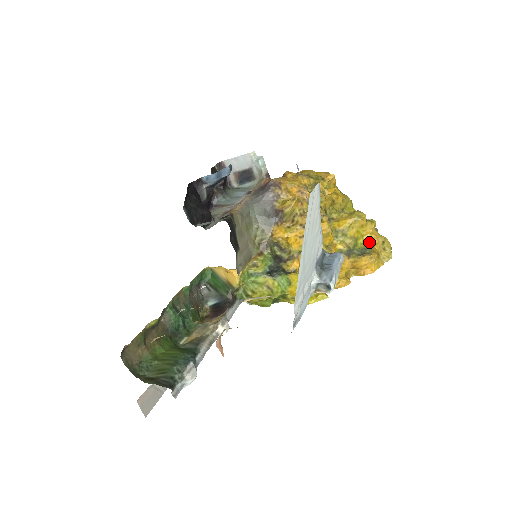
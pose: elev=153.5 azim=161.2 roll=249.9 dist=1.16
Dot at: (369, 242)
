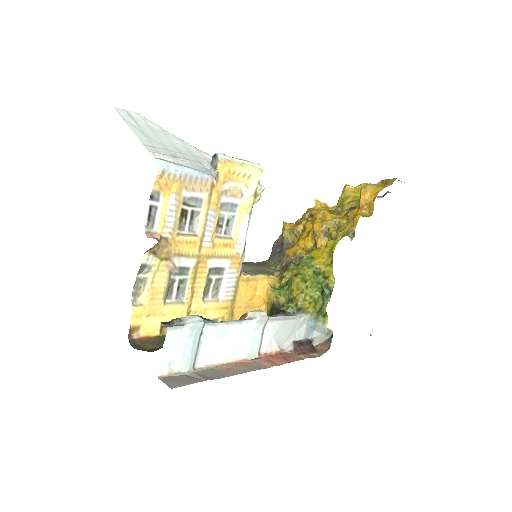
Dot at: occluded
